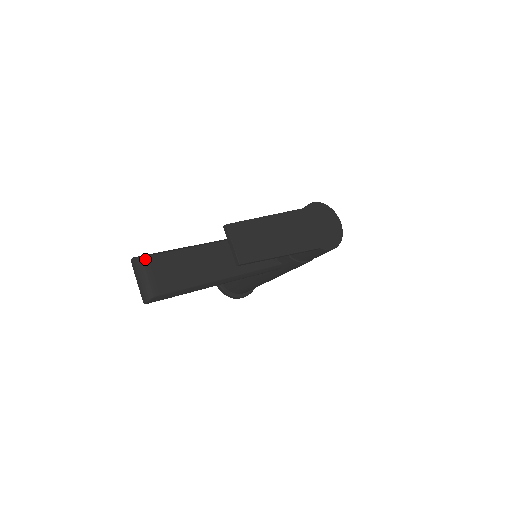
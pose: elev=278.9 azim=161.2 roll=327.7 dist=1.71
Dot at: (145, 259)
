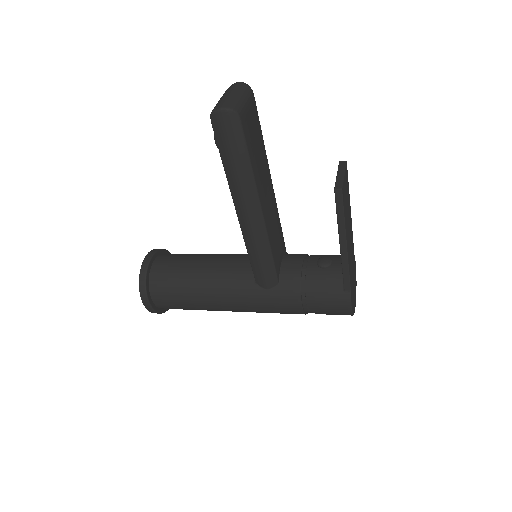
Dot at: (253, 95)
